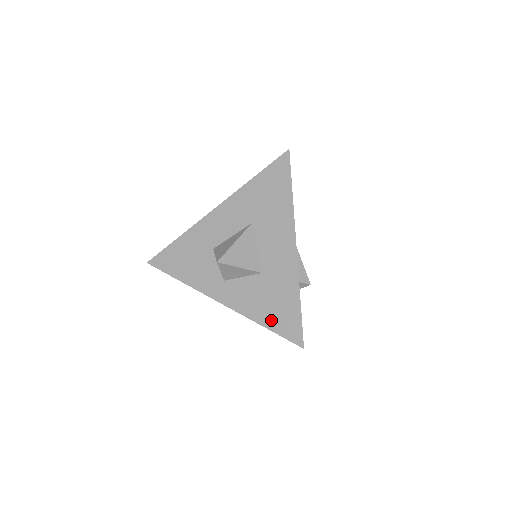
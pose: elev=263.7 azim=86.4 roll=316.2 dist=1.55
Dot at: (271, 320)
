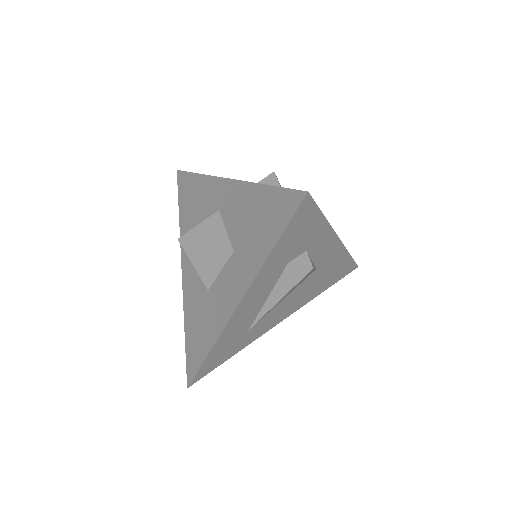
Dot at: occluded
